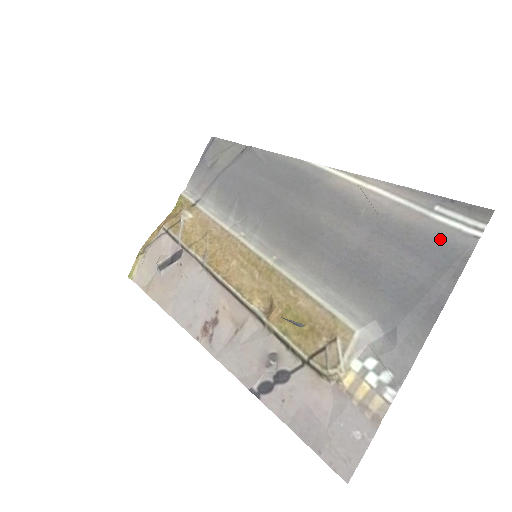
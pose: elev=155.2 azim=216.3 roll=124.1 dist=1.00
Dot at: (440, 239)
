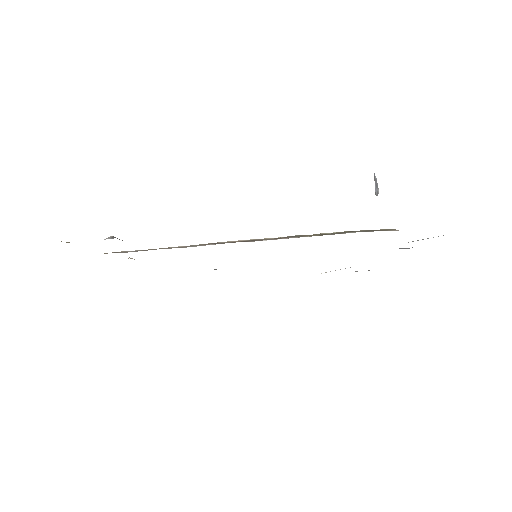
Dot at: occluded
